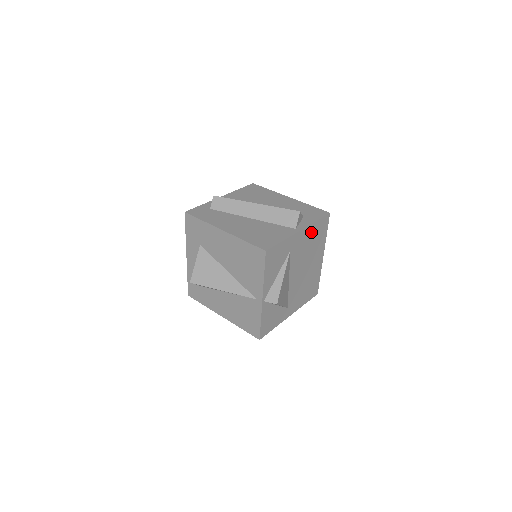
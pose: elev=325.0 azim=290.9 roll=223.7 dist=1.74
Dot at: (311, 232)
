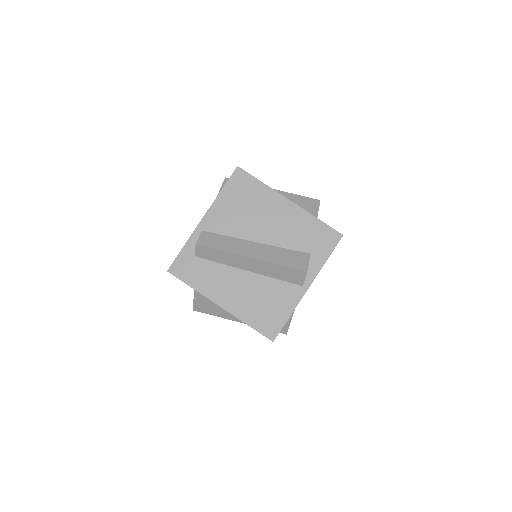
Dot at: occluded
